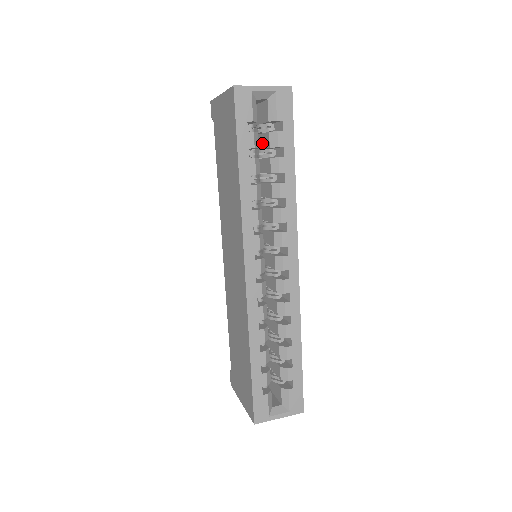
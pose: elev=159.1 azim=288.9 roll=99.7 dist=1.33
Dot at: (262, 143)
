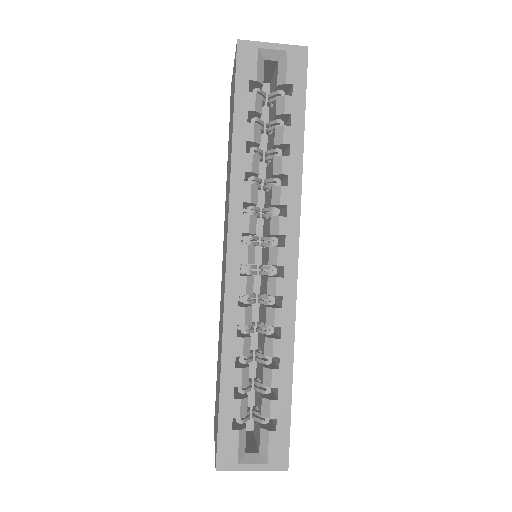
Dot at: (272, 117)
